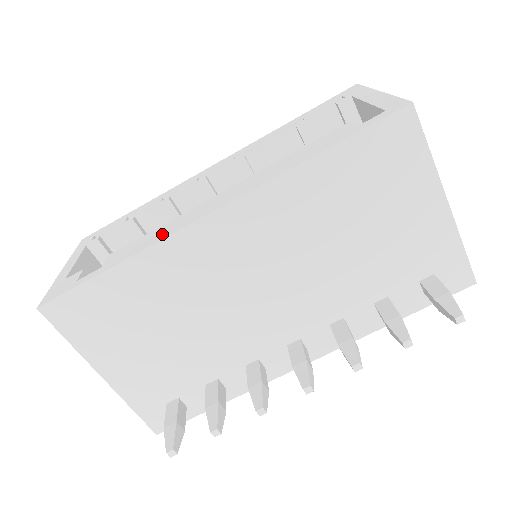
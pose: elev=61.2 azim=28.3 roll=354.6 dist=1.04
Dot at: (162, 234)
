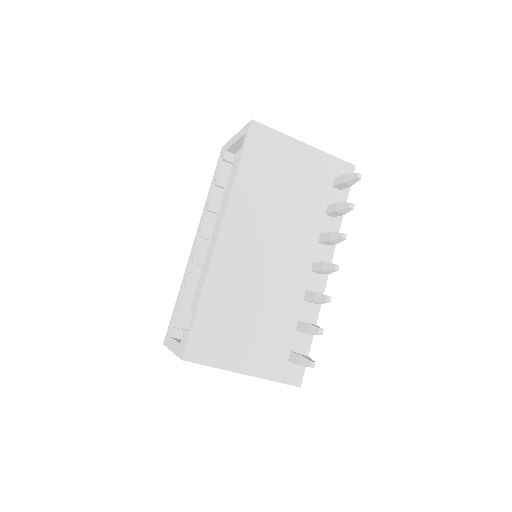
Dot at: (206, 268)
